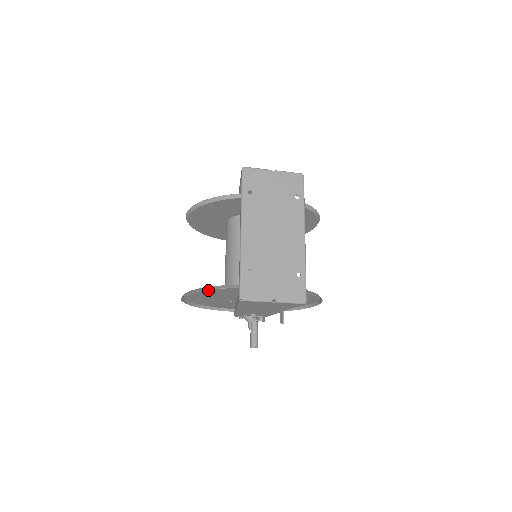
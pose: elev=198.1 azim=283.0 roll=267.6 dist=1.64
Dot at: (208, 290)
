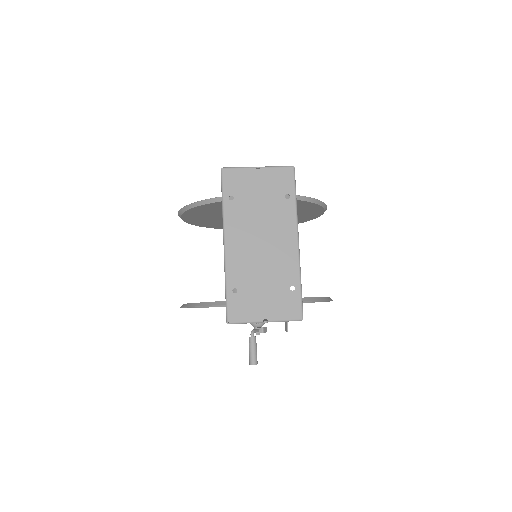
Dot at: occluded
